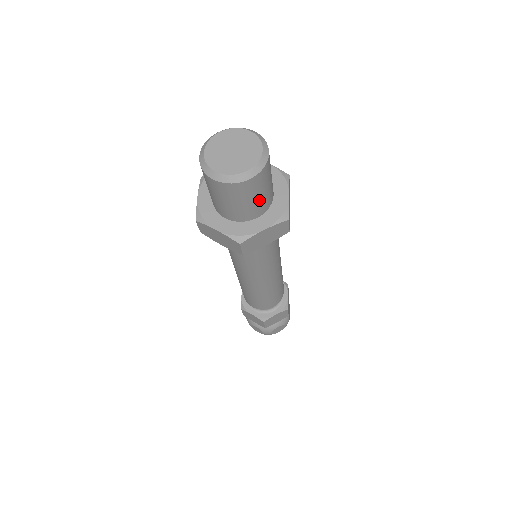
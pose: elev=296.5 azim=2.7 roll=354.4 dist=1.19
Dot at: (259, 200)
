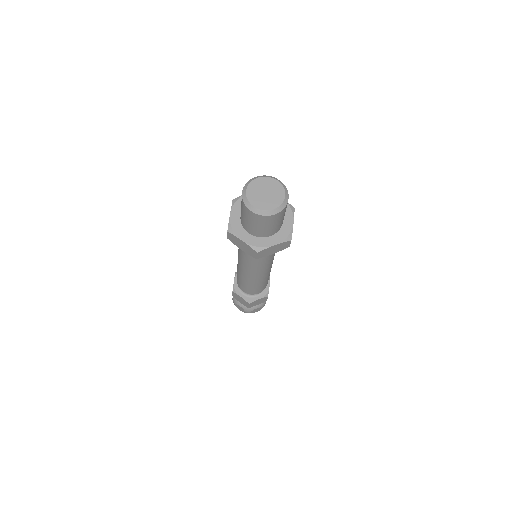
Dot at: occluded
